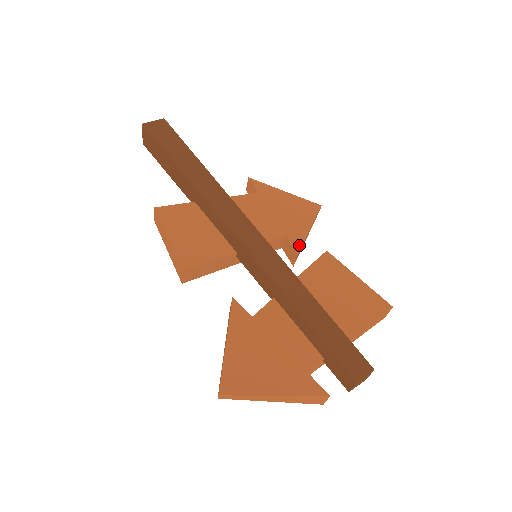
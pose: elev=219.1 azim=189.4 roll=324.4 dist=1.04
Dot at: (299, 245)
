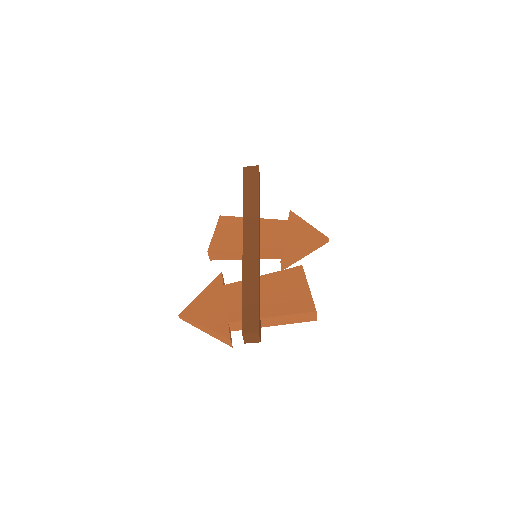
Dot at: (287, 257)
